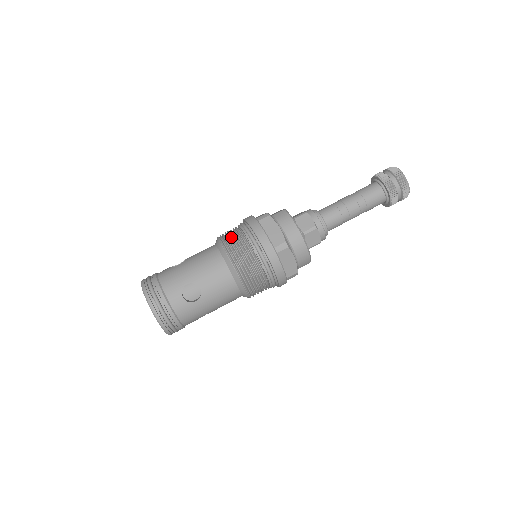
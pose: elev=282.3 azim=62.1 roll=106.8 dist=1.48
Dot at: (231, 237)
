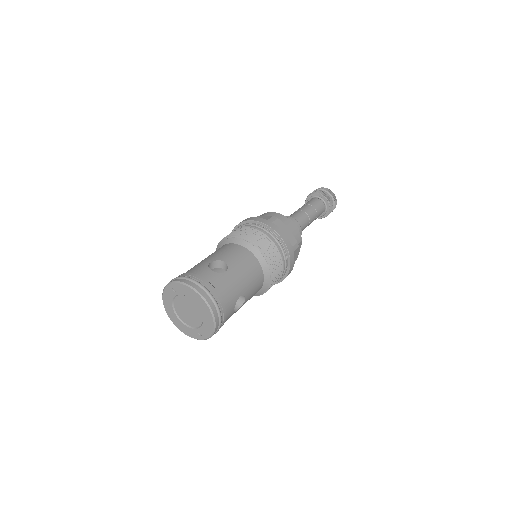
Dot at: occluded
